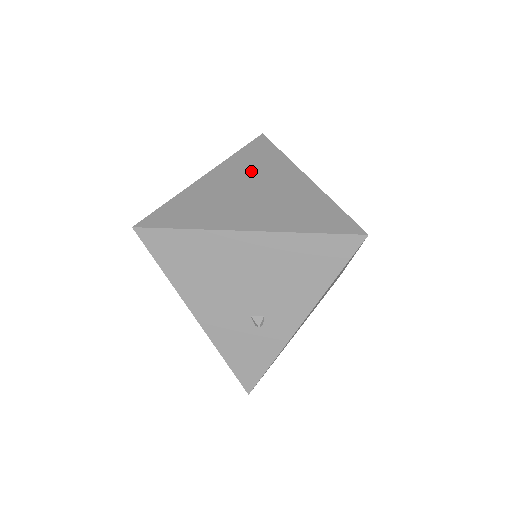
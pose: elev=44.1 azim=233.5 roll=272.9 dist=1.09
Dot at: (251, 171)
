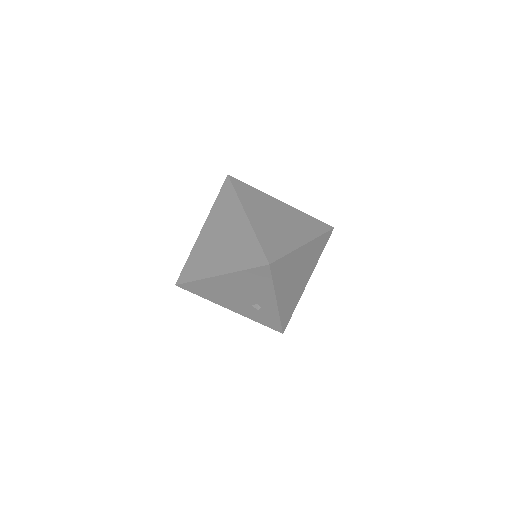
Dot at: (220, 220)
